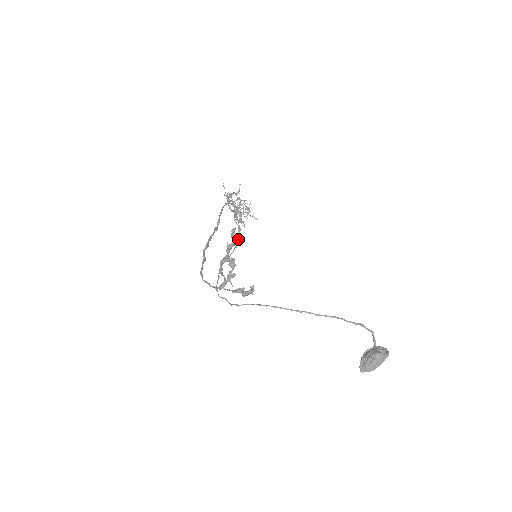
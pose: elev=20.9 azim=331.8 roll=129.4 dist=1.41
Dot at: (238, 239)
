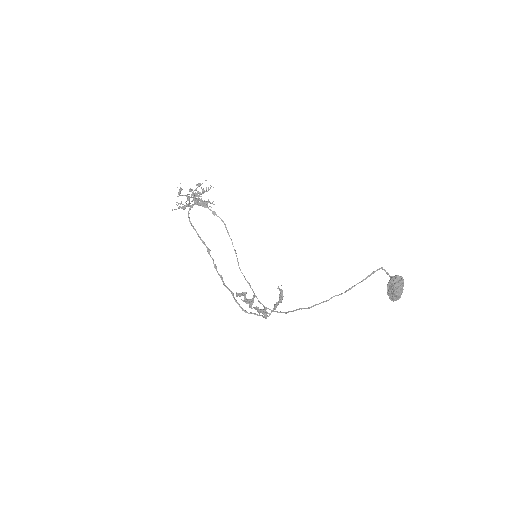
Dot at: occluded
